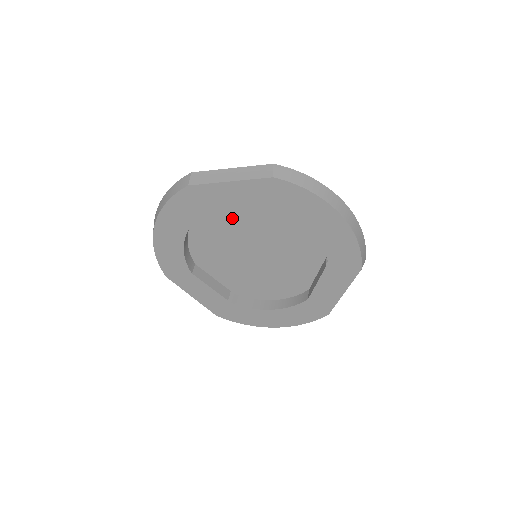
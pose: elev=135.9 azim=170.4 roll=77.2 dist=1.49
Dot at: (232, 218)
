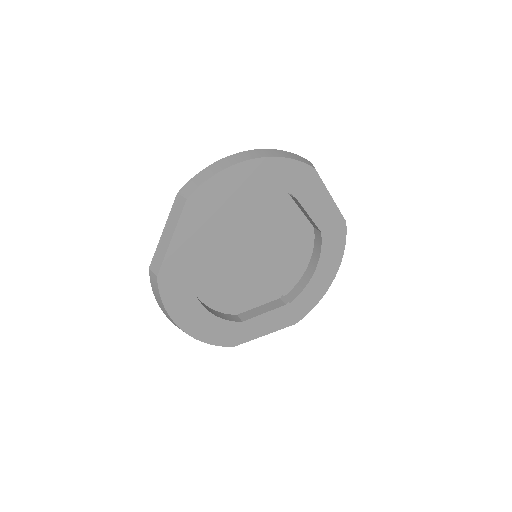
Dot at: (209, 257)
